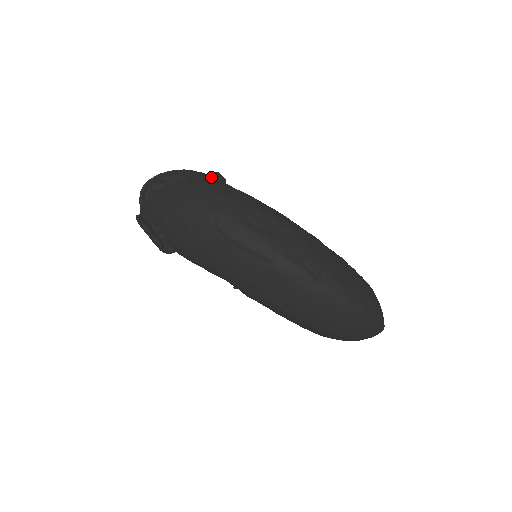
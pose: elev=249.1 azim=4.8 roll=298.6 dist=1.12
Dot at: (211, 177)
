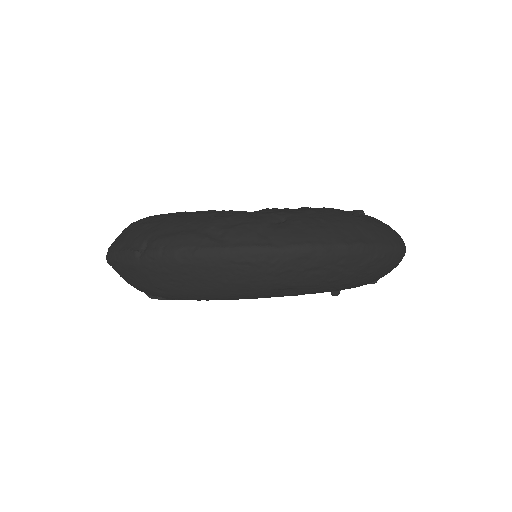
Dot at: occluded
